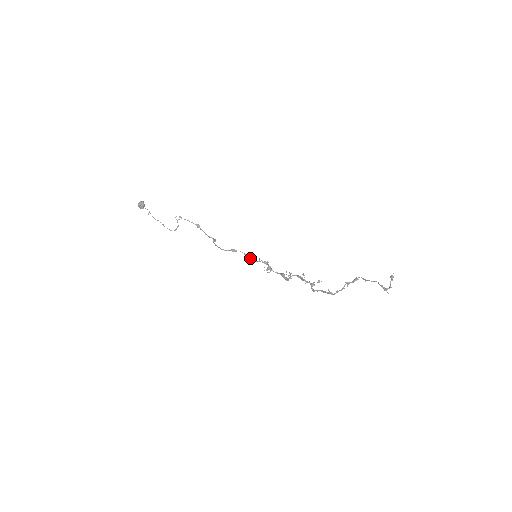
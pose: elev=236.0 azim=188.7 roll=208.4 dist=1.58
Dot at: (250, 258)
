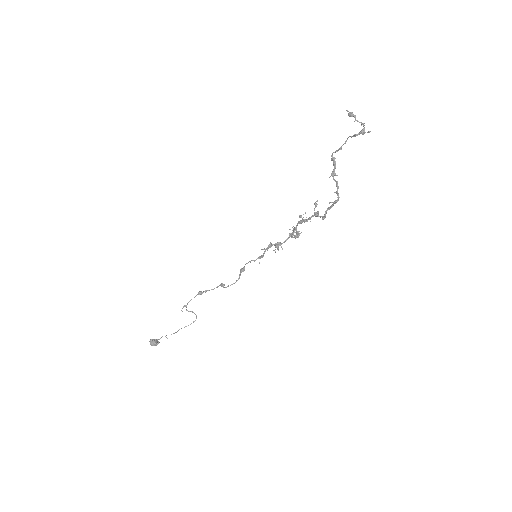
Dot at: occluded
